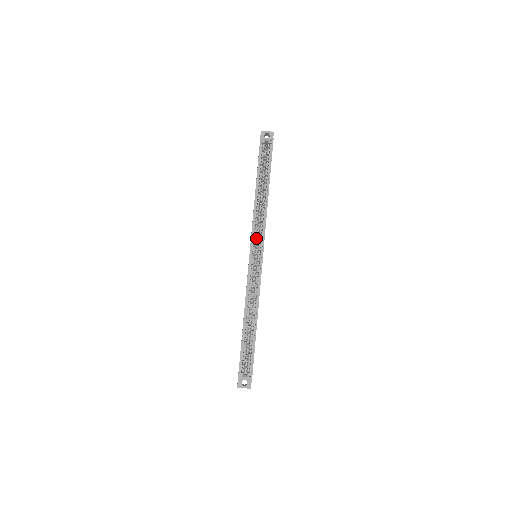
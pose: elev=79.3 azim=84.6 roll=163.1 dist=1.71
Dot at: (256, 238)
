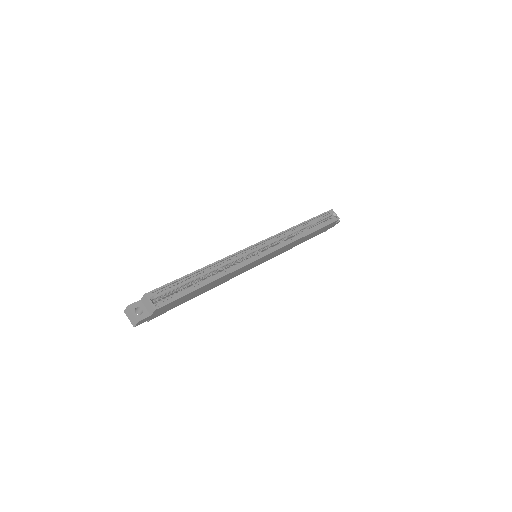
Dot at: occluded
